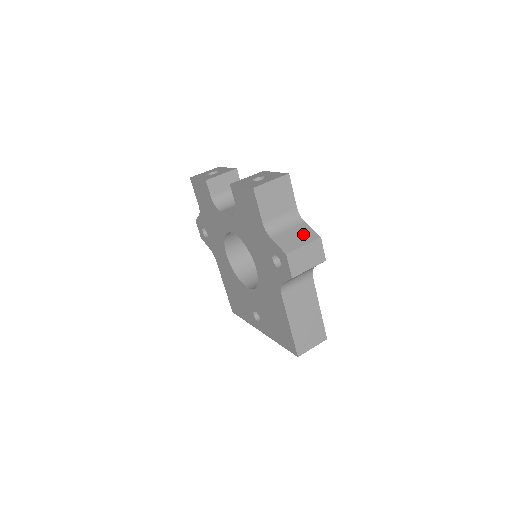
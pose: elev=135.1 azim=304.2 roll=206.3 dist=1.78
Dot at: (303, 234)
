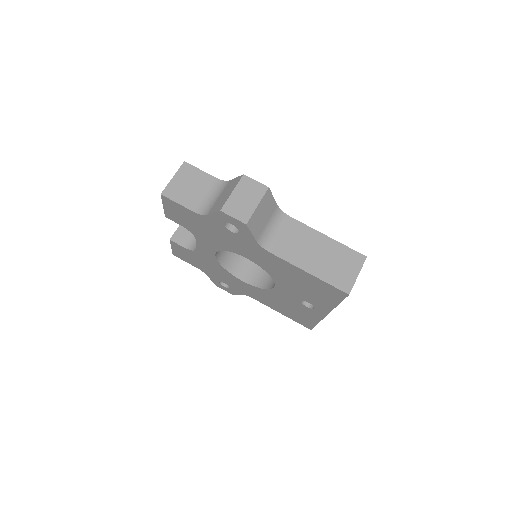
Dot at: (230, 187)
